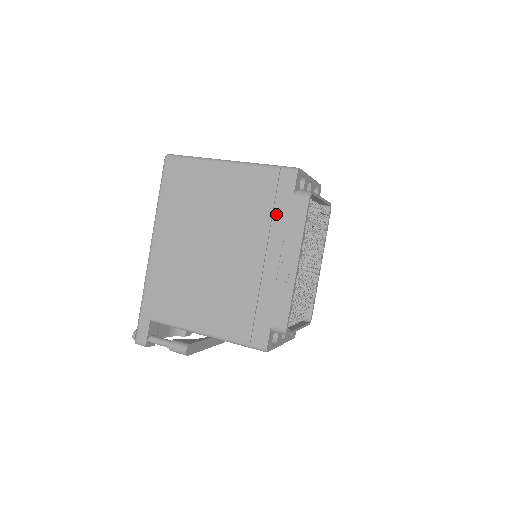
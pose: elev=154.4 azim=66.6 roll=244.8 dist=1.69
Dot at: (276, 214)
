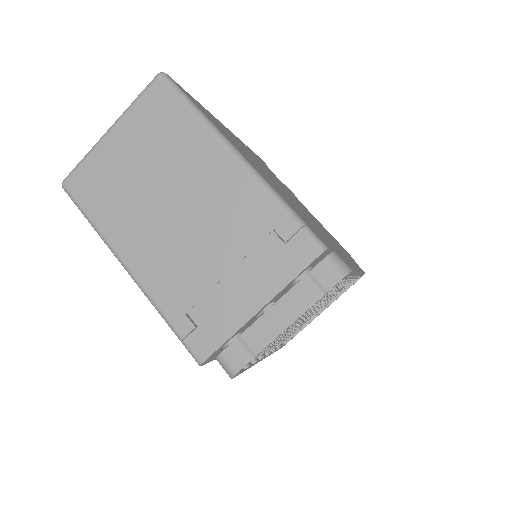
Dot at: occluded
